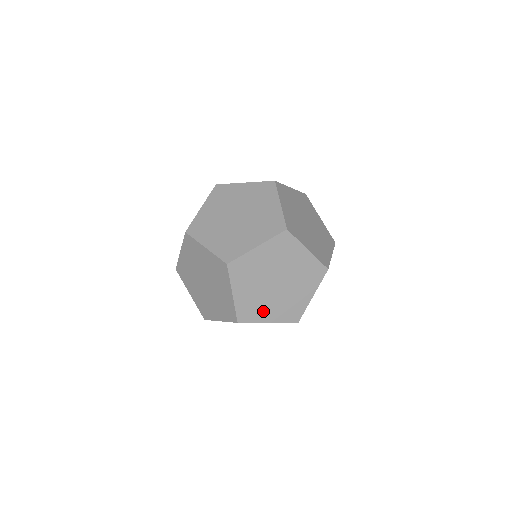
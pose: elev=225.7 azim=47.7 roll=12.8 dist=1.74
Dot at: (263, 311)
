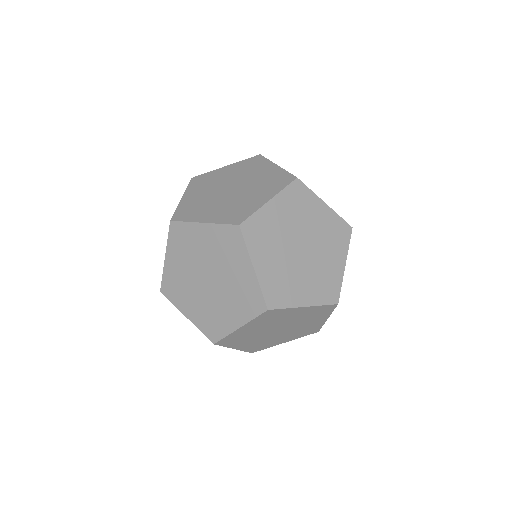
Dot at: (265, 251)
